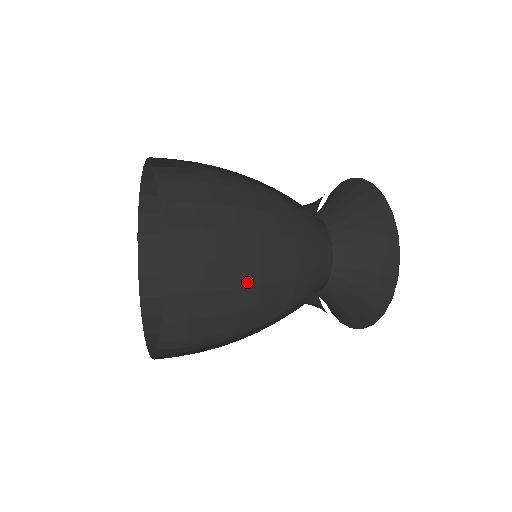
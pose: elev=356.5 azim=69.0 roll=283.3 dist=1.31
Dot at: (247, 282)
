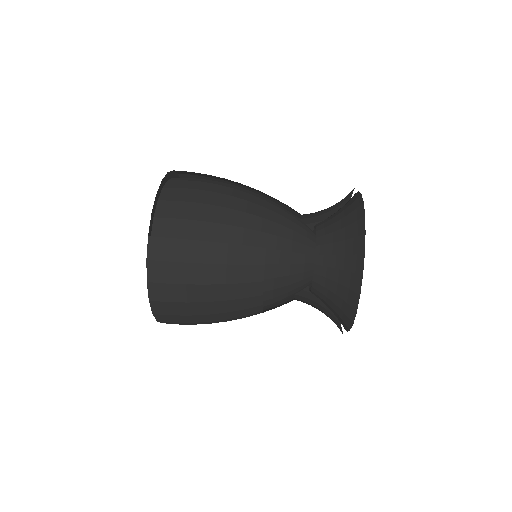
Dot at: (214, 312)
